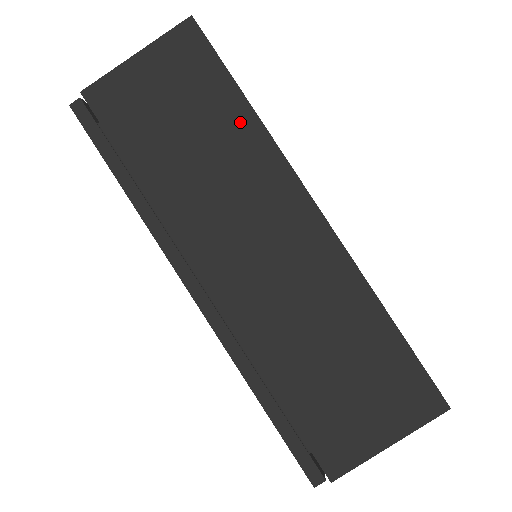
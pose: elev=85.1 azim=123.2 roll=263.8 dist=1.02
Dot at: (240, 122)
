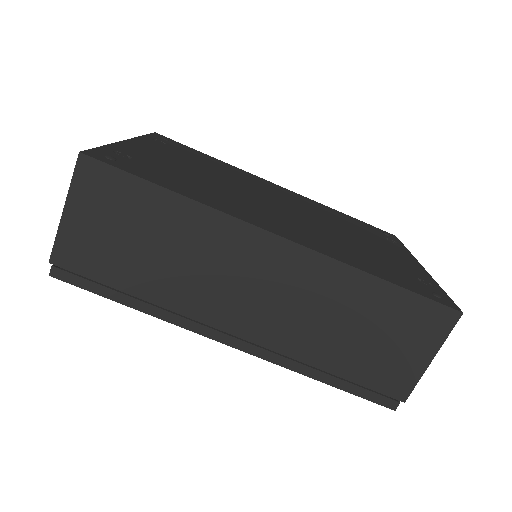
Dot at: (177, 210)
